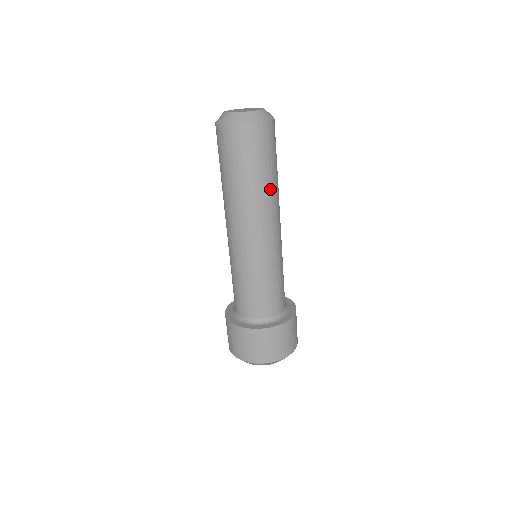
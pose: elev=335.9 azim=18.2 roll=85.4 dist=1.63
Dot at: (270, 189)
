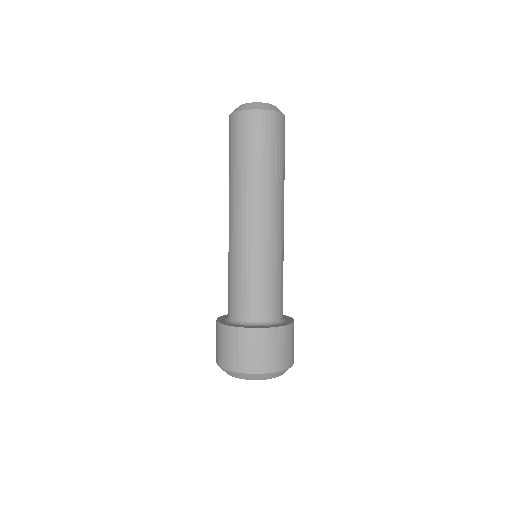
Dot at: (281, 179)
